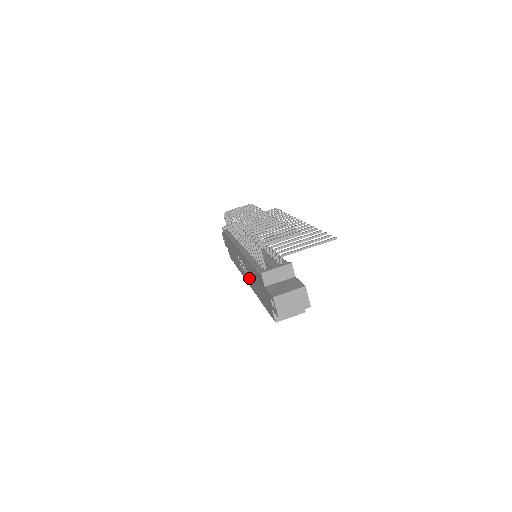
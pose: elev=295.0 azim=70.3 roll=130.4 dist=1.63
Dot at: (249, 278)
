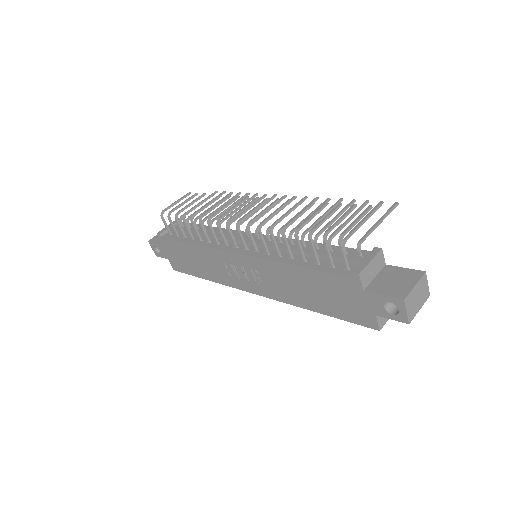
Dot at: (270, 287)
